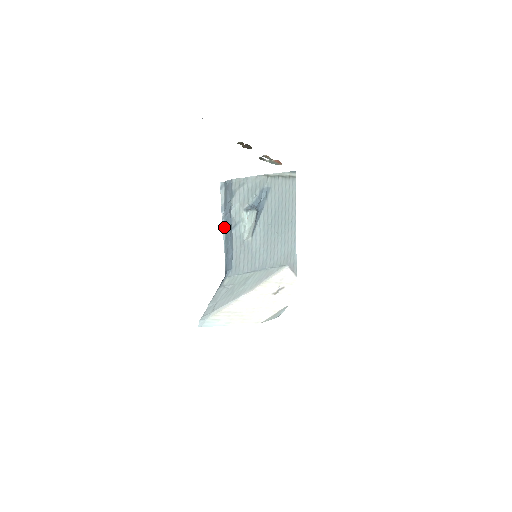
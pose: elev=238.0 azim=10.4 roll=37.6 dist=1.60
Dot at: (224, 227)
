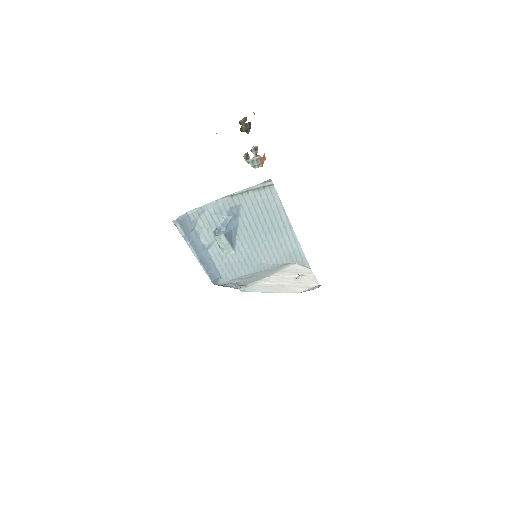
Dot at: (194, 252)
